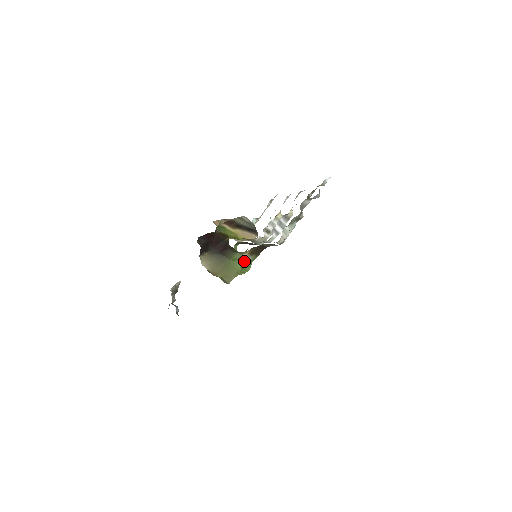
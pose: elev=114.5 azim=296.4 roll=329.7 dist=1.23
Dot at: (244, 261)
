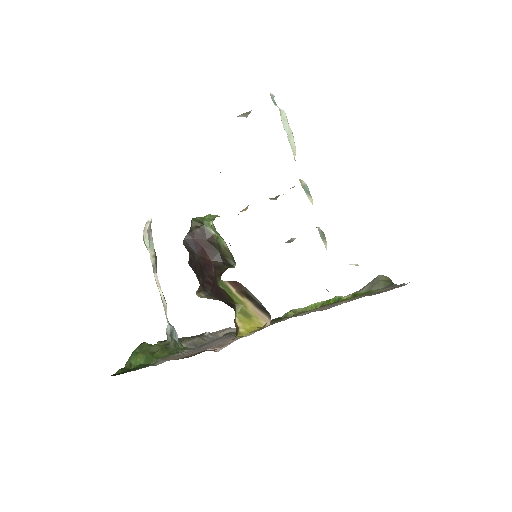
Dot at: occluded
